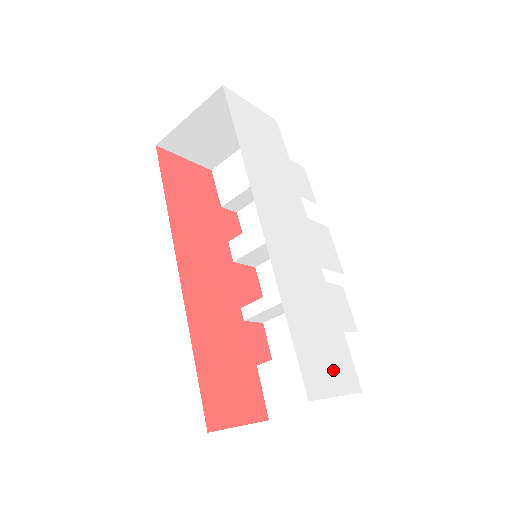
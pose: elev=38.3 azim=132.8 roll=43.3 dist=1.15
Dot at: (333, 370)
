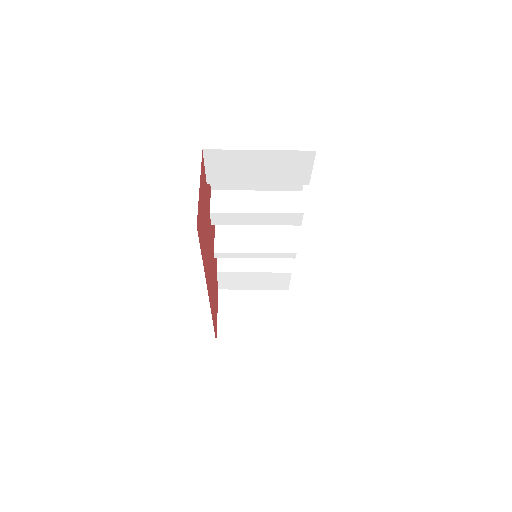
Dot at: occluded
